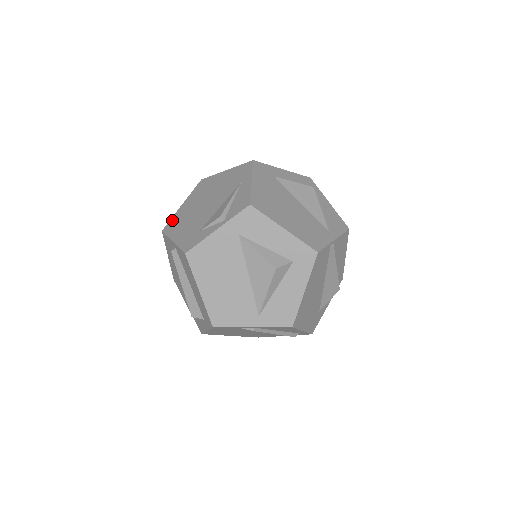
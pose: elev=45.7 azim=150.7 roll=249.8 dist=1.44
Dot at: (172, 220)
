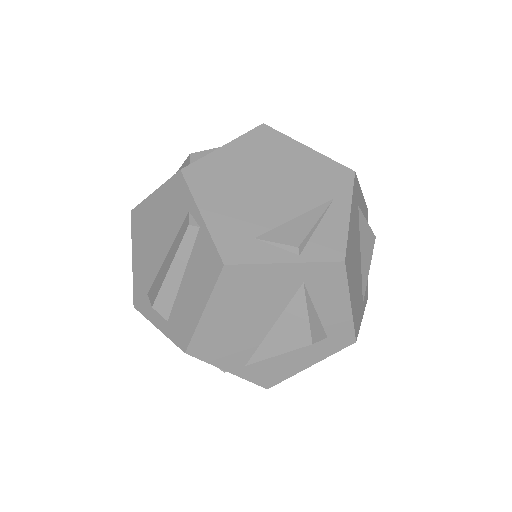
Dot at: (203, 164)
